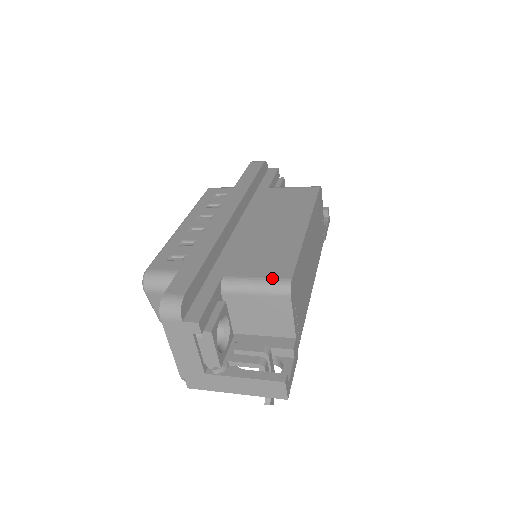
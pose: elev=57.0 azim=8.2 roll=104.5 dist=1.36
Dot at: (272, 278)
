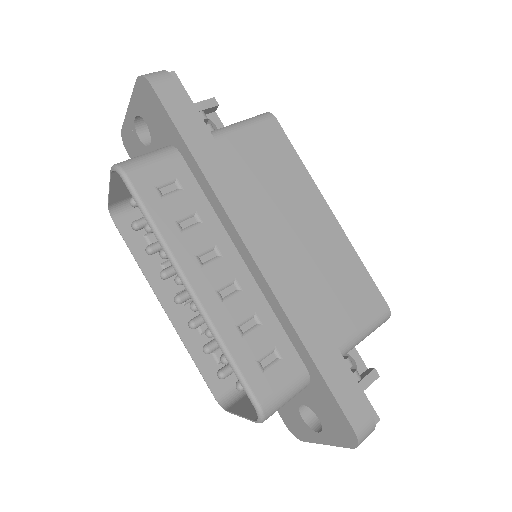
Dot at: (376, 317)
